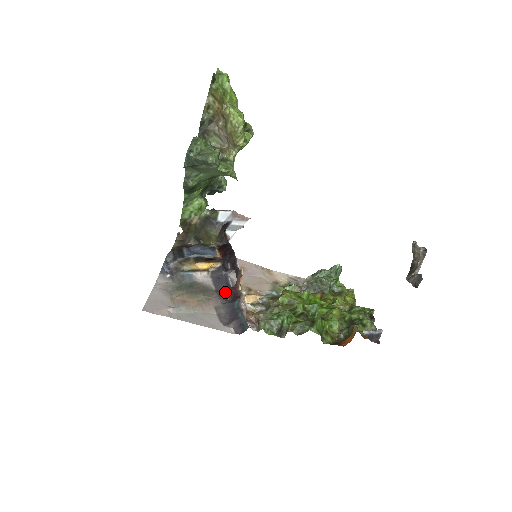
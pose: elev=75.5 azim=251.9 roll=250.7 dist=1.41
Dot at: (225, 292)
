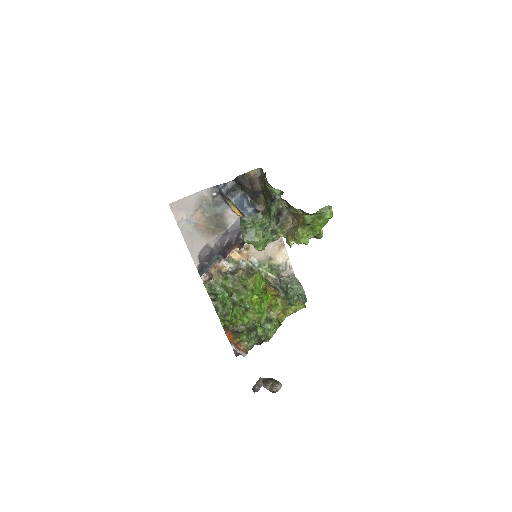
Dot at: (230, 237)
